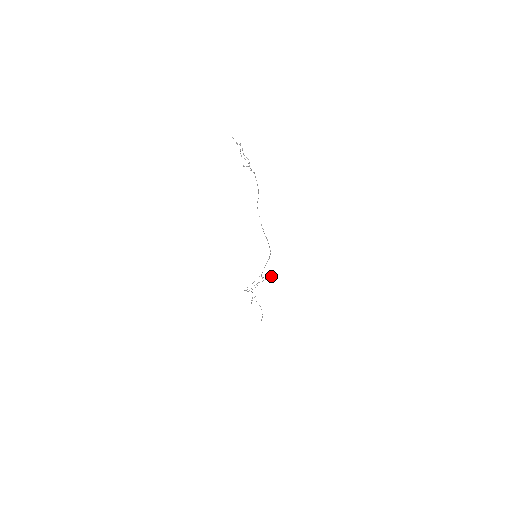
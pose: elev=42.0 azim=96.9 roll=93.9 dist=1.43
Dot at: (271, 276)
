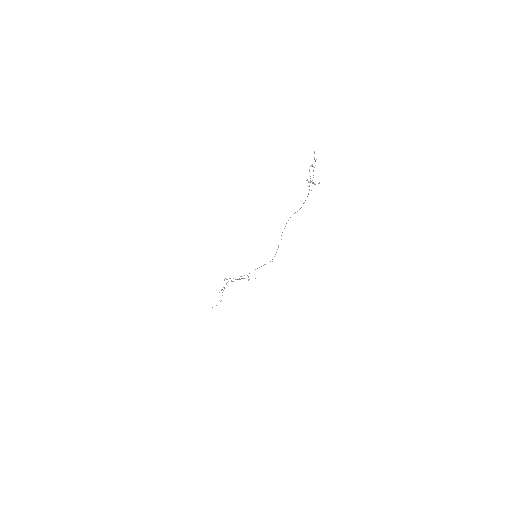
Dot at: occluded
